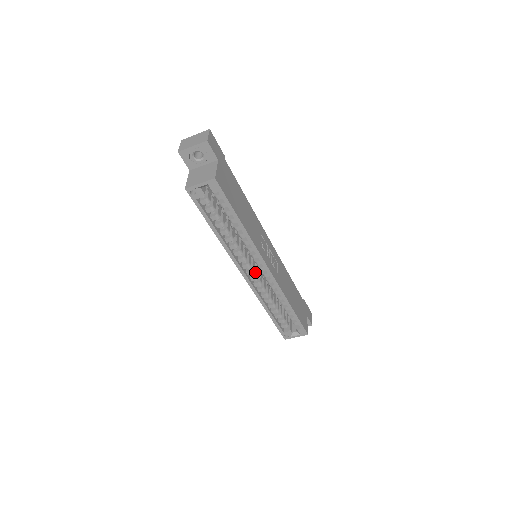
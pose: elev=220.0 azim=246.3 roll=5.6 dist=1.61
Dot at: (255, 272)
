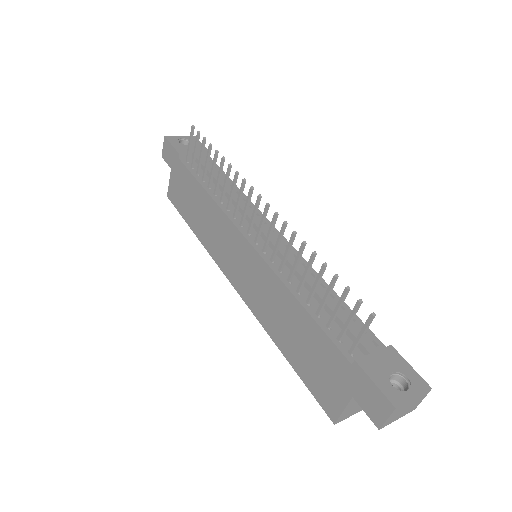
Dot at: occluded
